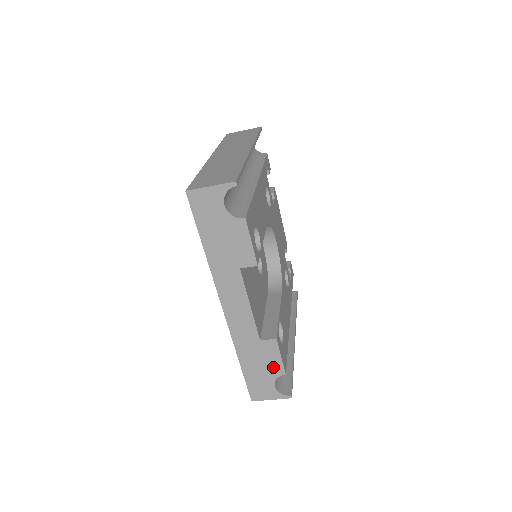
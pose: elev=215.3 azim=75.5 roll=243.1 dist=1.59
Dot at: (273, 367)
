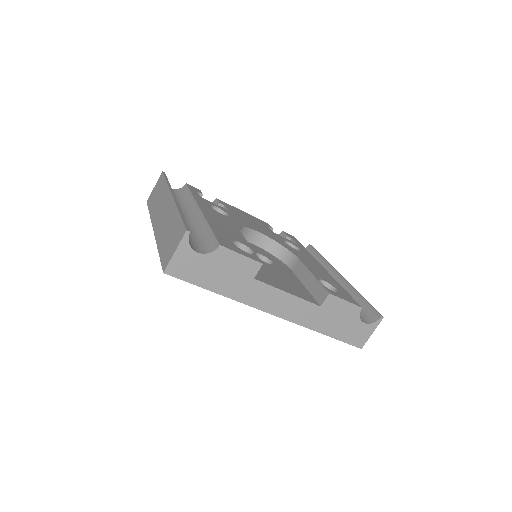
Dot at: (349, 313)
